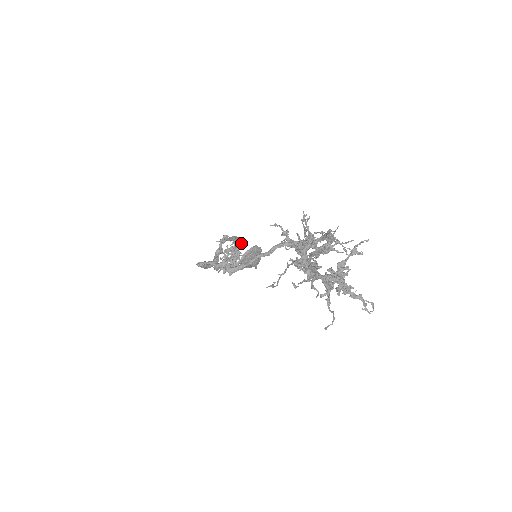
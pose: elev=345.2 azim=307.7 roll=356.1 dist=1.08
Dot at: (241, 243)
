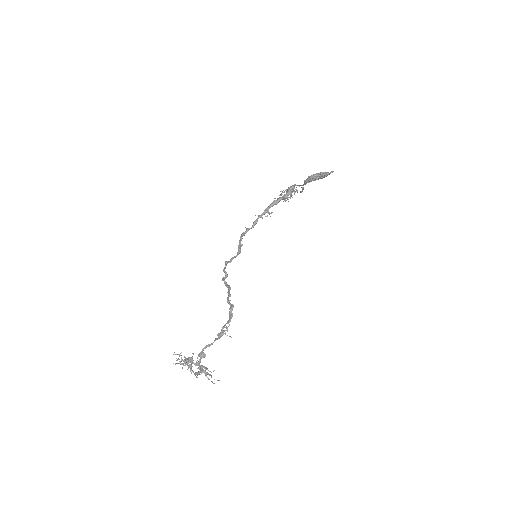
Dot at: (281, 199)
